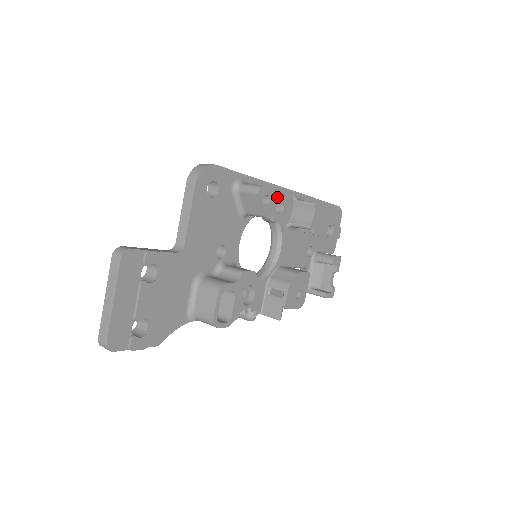
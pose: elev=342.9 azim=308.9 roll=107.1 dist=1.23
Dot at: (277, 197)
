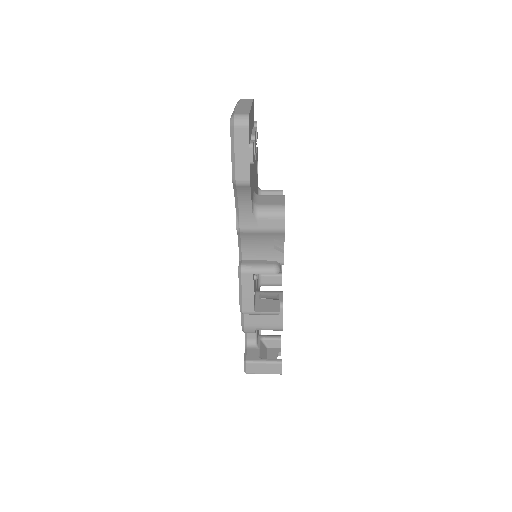
Dot at: occluded
